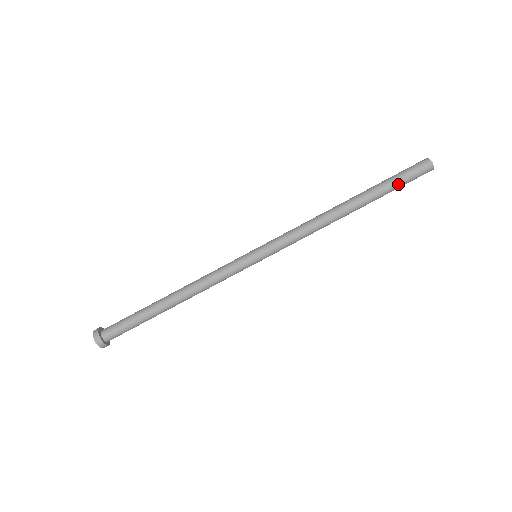
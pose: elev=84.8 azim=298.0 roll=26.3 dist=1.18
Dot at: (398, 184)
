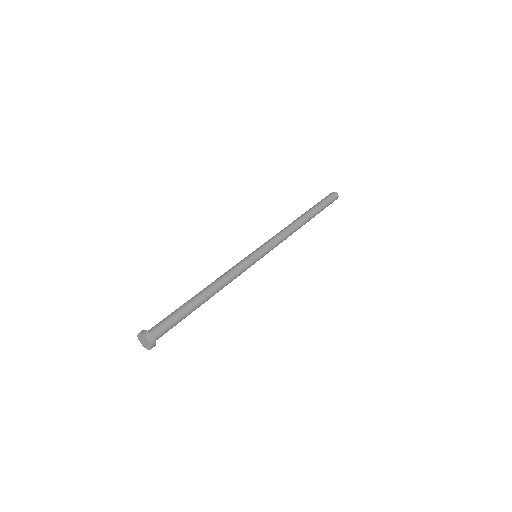
Dot at: (323, 203)
